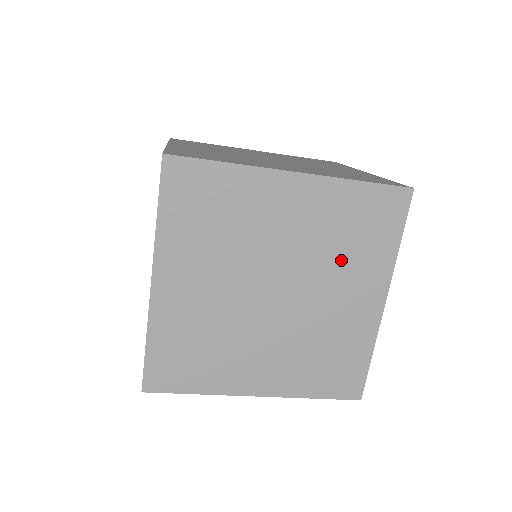
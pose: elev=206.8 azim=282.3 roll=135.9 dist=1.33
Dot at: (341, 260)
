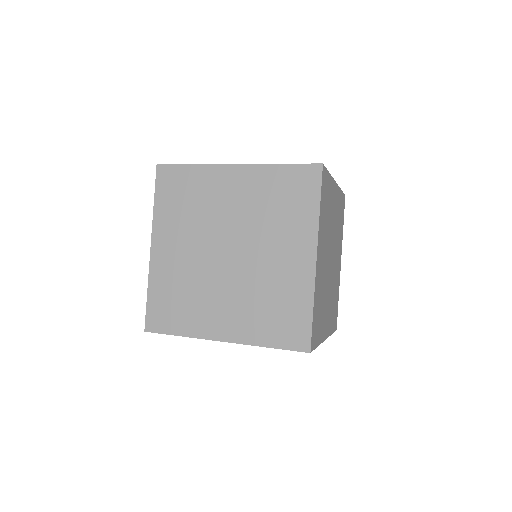
Dot at: occluded
